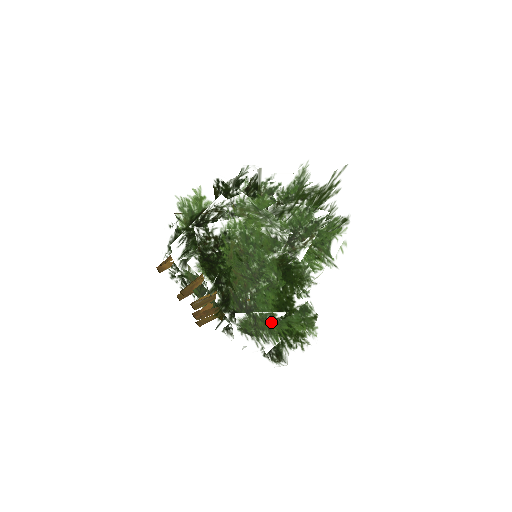
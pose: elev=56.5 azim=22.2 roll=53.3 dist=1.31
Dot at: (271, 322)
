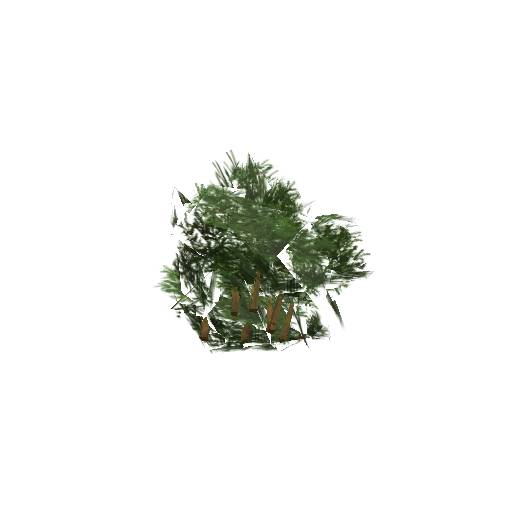
Dot at: (308, 233)
